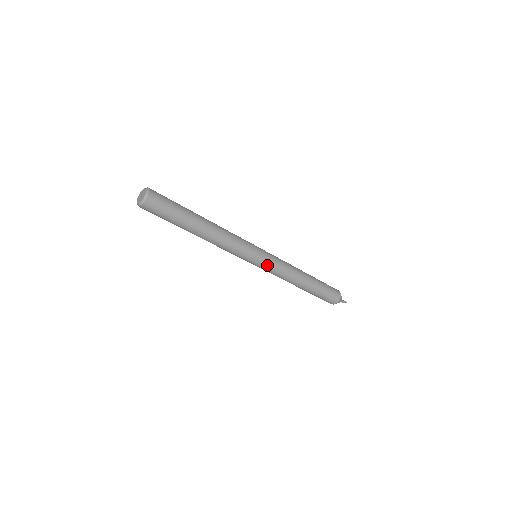
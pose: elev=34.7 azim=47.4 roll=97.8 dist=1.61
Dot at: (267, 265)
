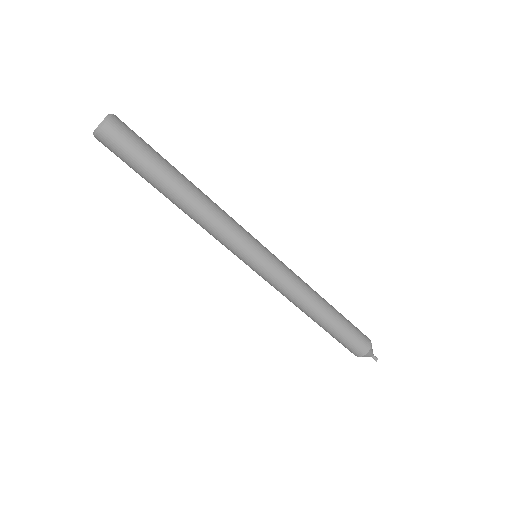
Dot at: (276, 260)
